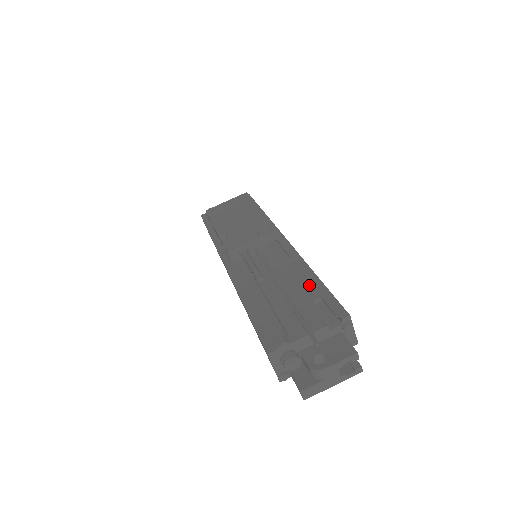
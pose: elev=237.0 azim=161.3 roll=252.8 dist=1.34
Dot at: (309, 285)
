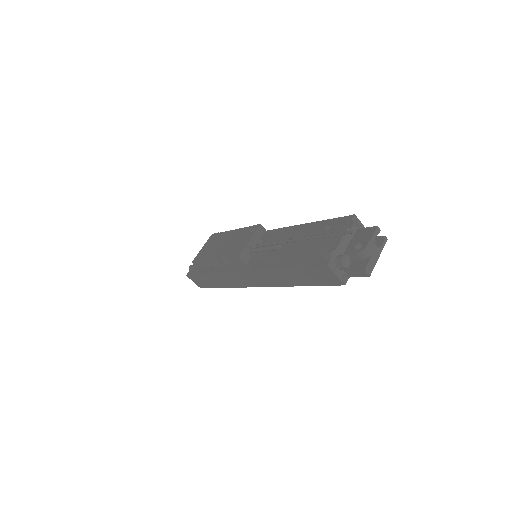
Dot at: (313, 228)
